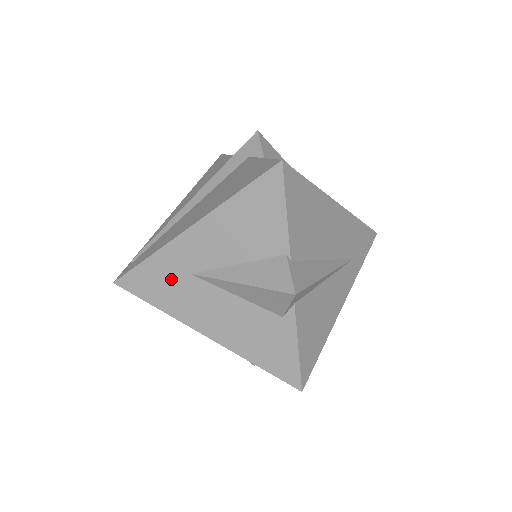
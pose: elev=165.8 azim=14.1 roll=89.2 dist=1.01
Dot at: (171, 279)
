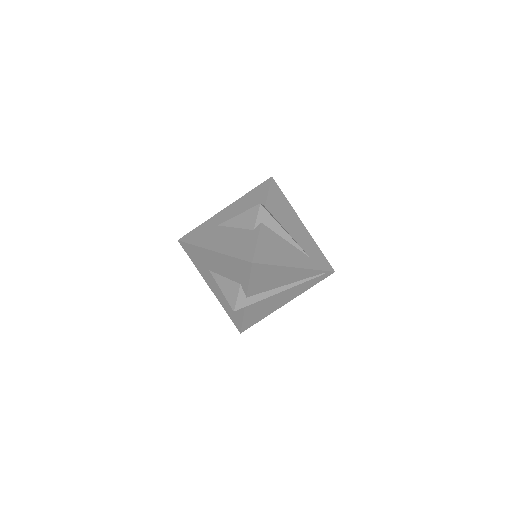
Dot at: (207, 230)
